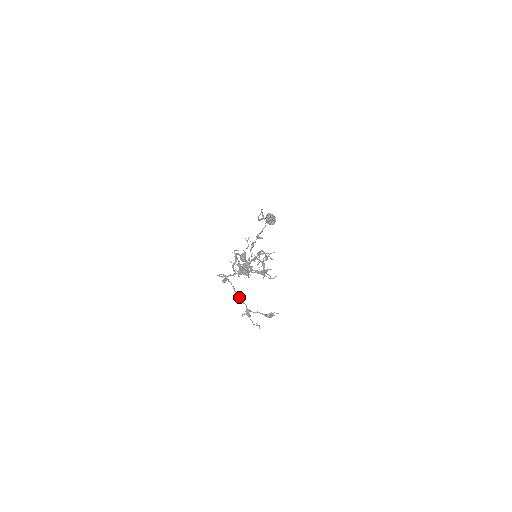
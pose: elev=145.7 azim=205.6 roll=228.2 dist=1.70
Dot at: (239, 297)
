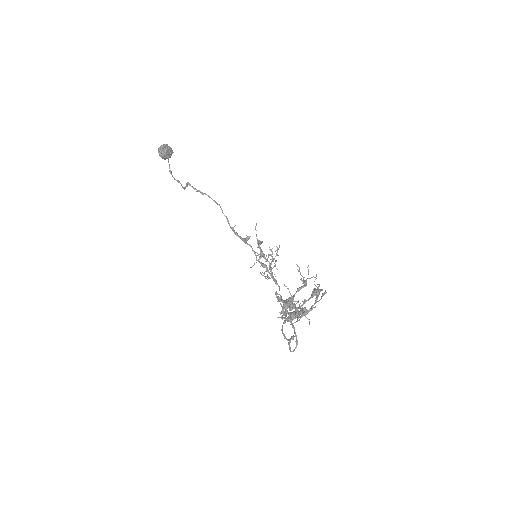
Dot at: (289, 316)
